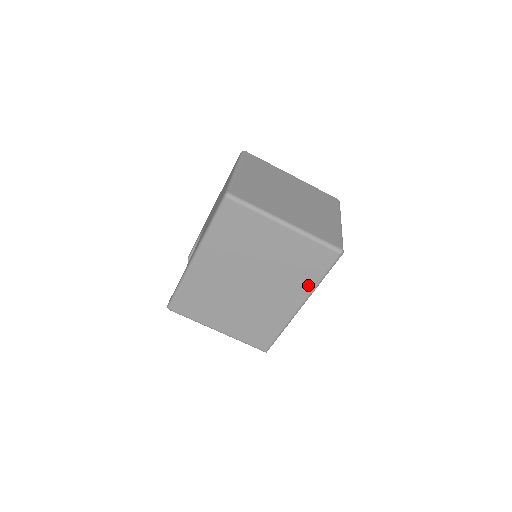
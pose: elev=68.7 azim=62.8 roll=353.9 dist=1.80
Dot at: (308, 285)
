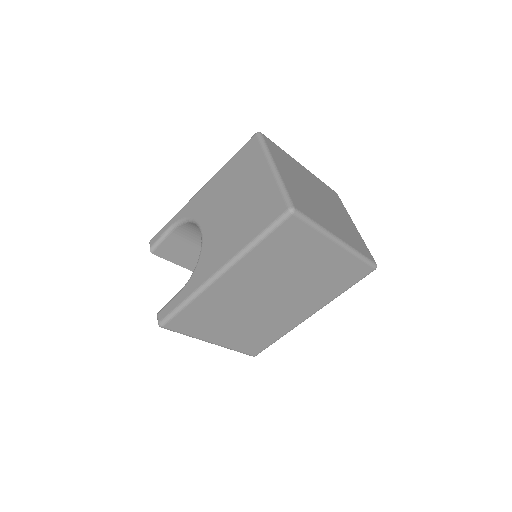
Dot at: (330, 297)
